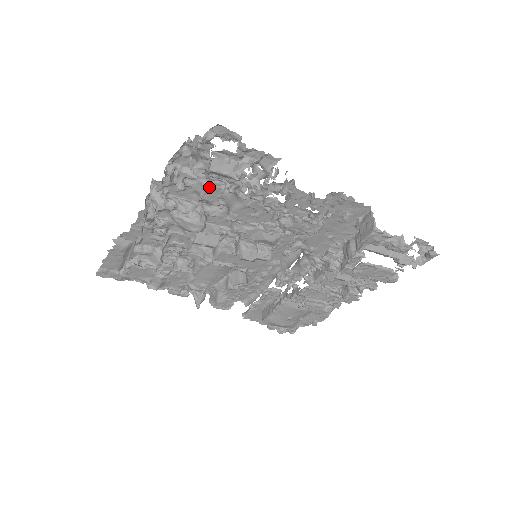
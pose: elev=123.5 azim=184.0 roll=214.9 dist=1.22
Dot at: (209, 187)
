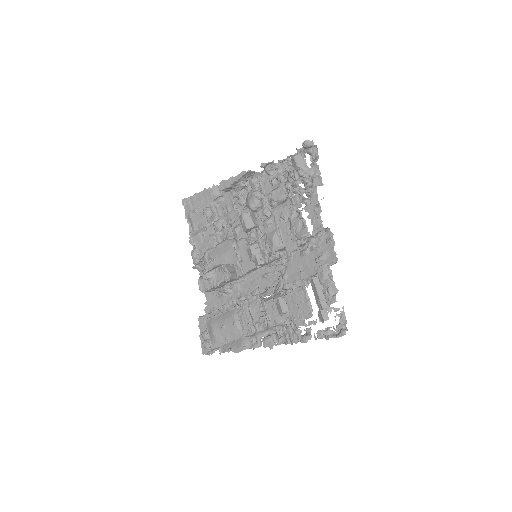
Dot at: (281, 189)
